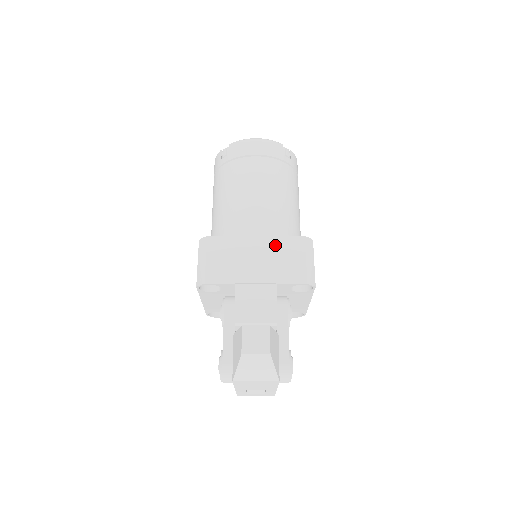
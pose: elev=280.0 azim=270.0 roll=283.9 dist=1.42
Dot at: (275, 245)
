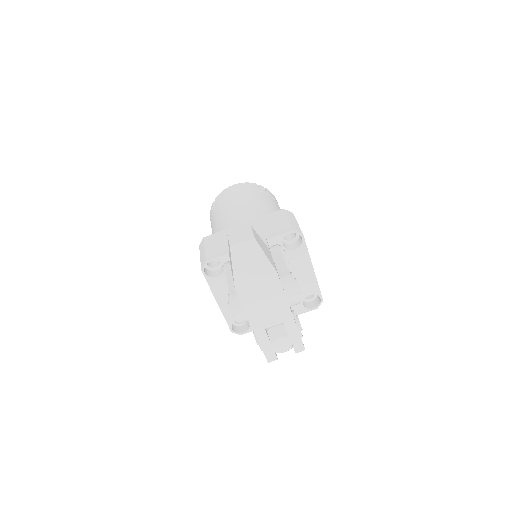
Dot at: (260, 222)
